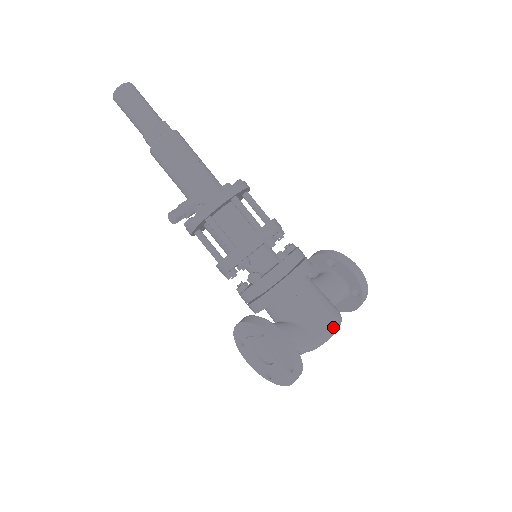
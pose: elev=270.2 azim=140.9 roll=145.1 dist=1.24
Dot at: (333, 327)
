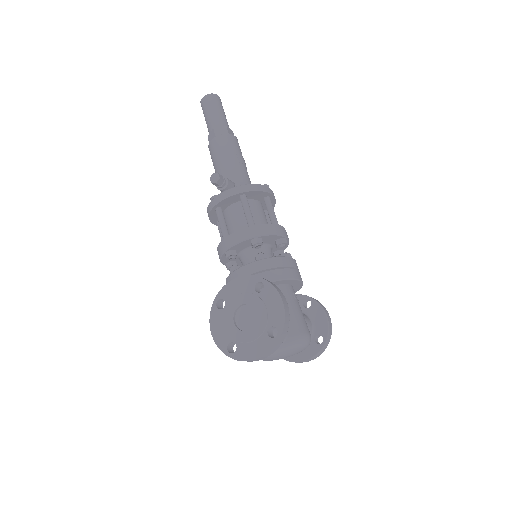
Dot at: (308, 337)
